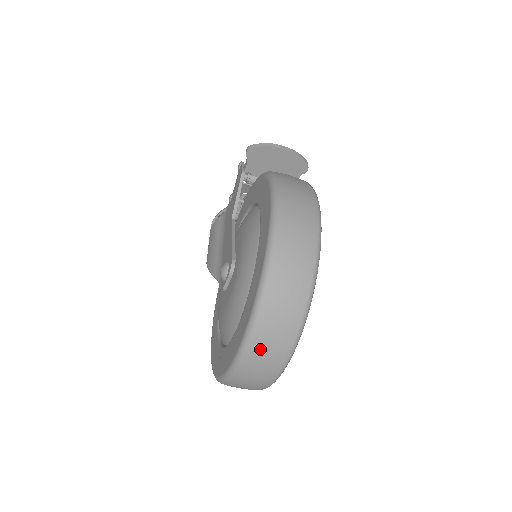
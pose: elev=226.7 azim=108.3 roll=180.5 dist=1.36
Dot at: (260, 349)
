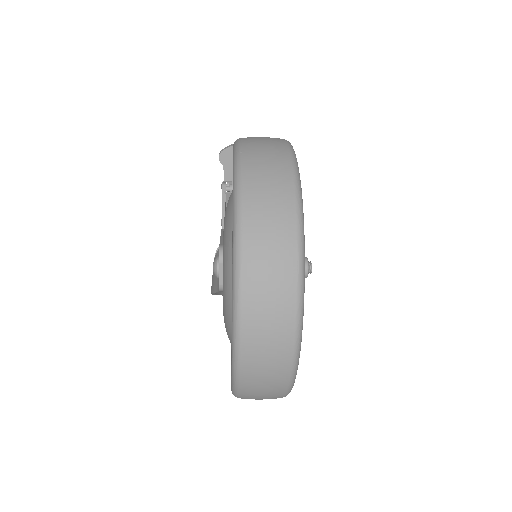
Dot at: (256, 298)
